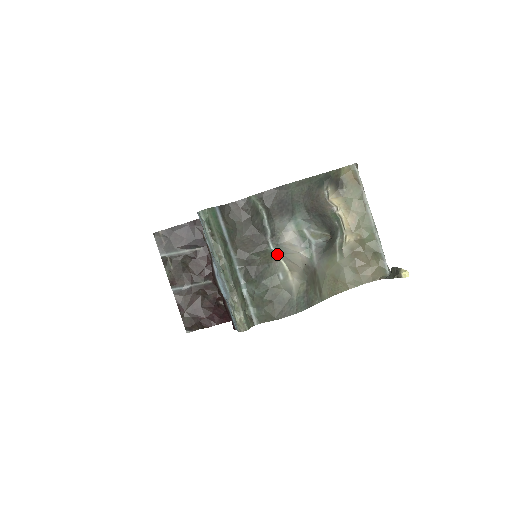
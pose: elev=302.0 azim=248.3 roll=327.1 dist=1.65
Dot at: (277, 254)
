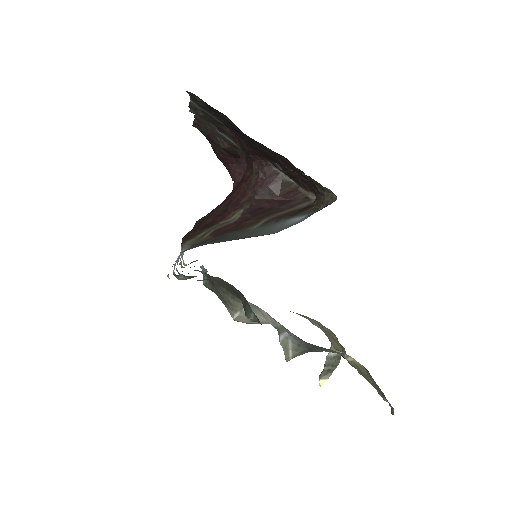
Dot at: (242, 307)
